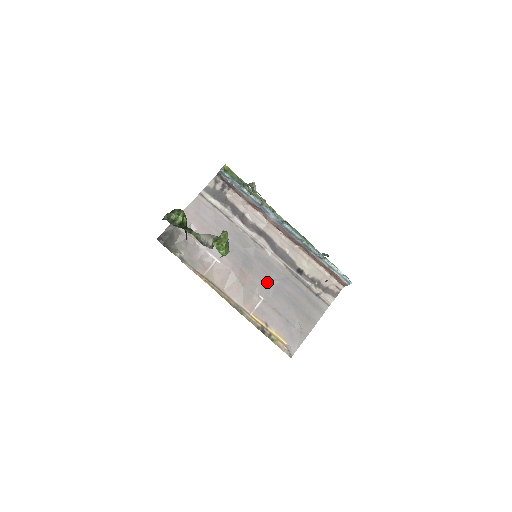
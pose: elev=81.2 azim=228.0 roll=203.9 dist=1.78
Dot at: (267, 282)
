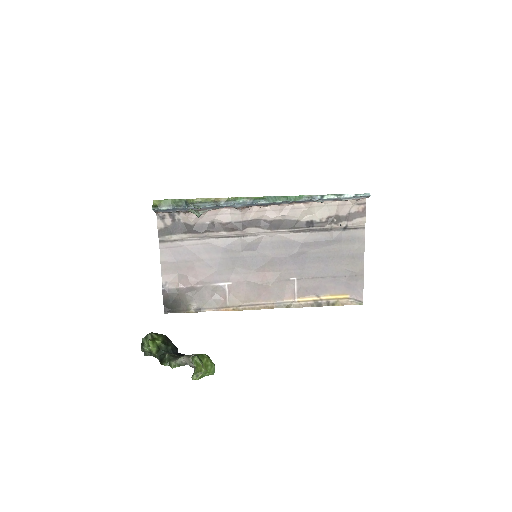
Dot at: (287, 261)
